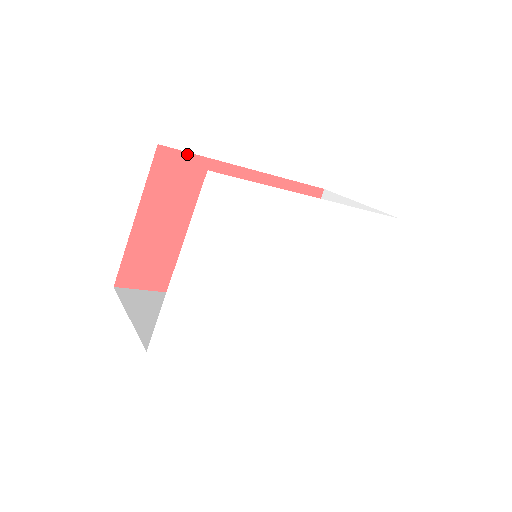
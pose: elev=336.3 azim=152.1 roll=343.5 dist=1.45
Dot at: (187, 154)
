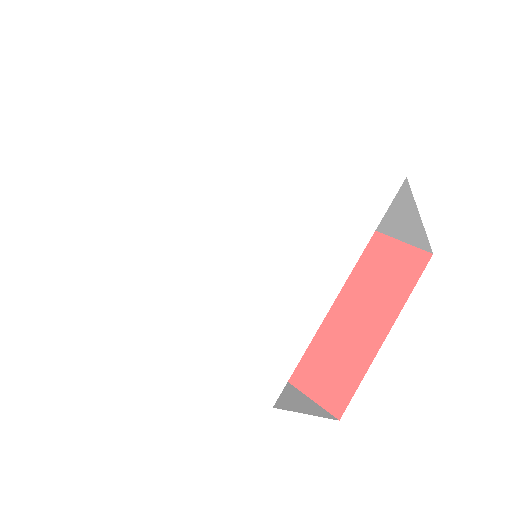
Dot at: occluded
